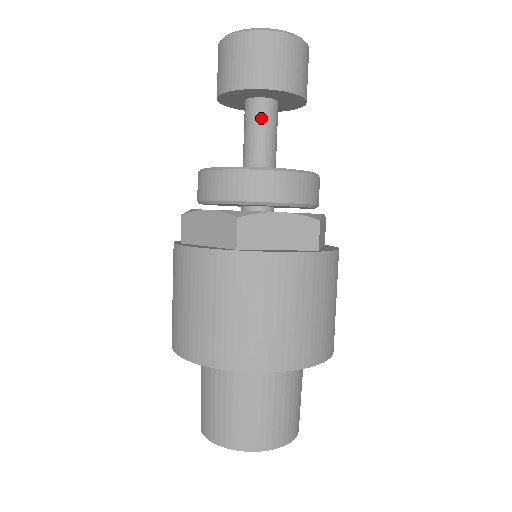
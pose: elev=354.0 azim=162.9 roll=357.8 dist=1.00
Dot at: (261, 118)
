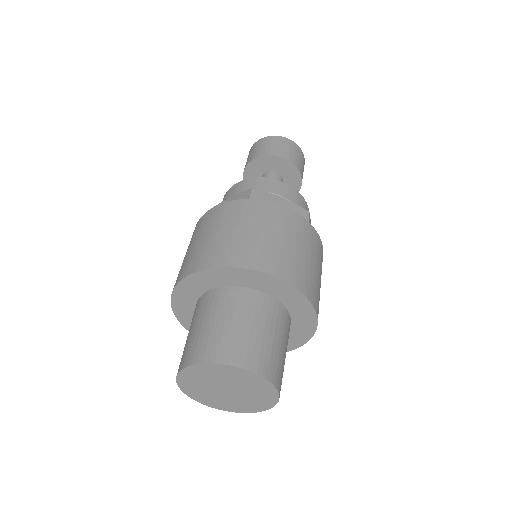
Dot at: occluded
